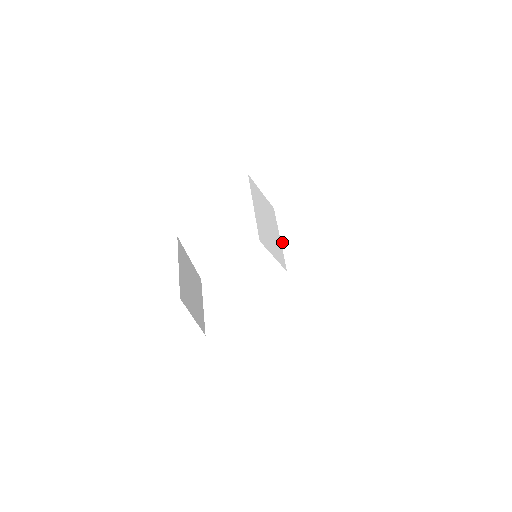
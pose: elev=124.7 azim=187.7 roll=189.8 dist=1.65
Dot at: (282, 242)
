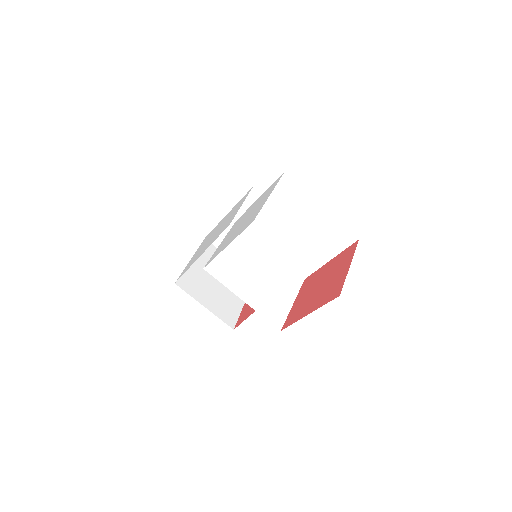
Dot at: (276, 254)
